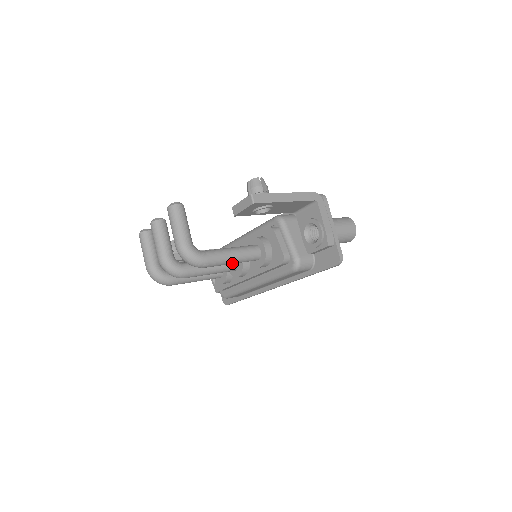
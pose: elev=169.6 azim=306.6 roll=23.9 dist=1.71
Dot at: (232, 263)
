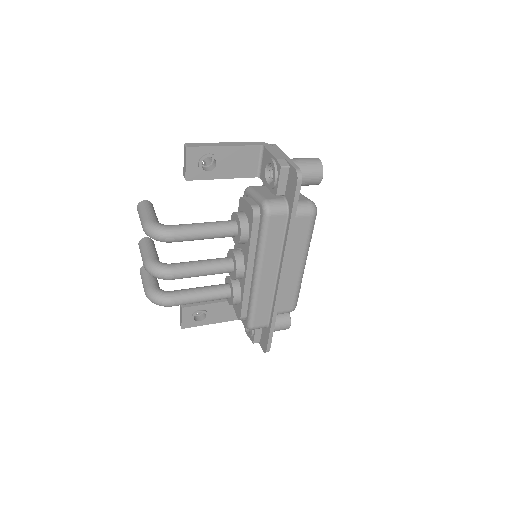
Dot at: (205, 235)
